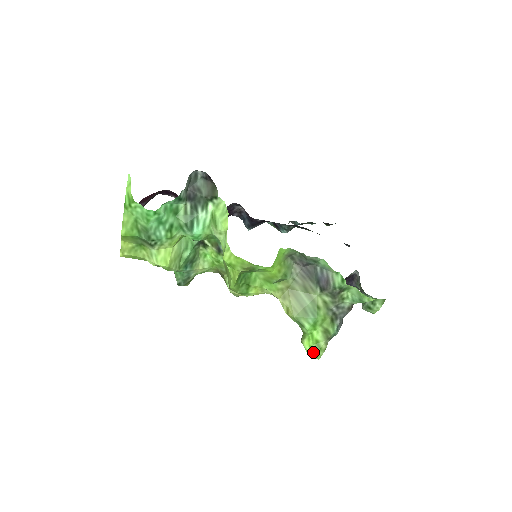
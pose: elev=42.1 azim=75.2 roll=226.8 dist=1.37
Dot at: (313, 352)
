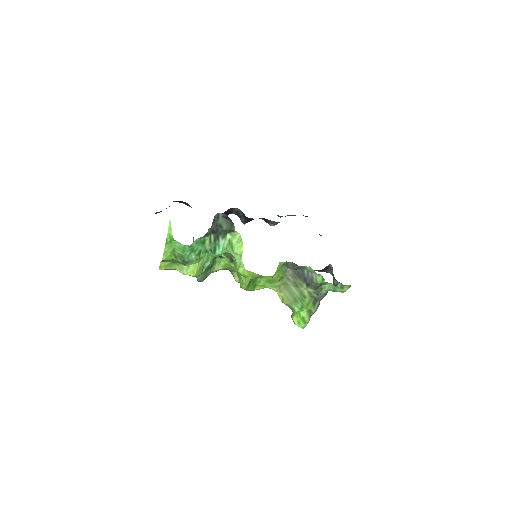
Dot at: (300, 325)
